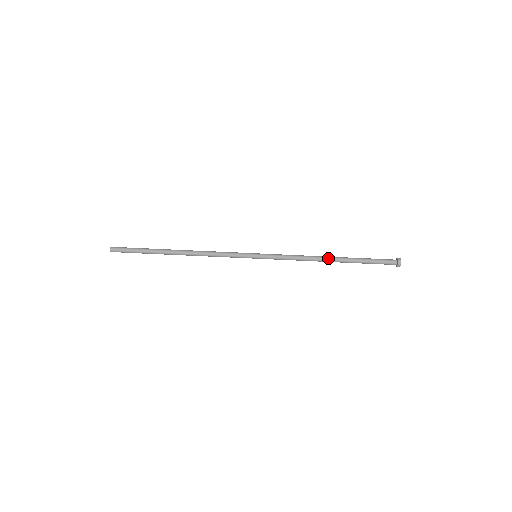
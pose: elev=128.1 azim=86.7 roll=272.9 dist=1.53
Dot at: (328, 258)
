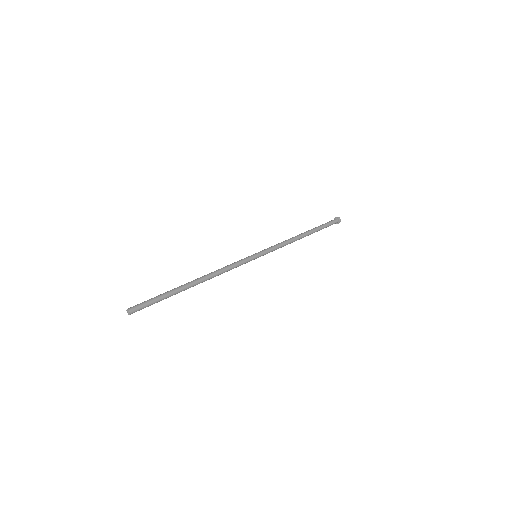
Dot at: (302, 236)
